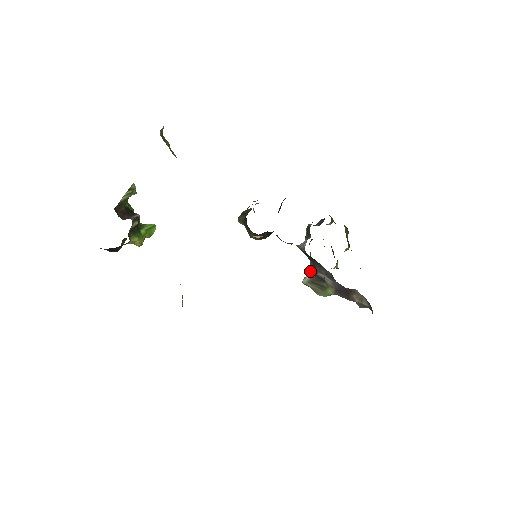
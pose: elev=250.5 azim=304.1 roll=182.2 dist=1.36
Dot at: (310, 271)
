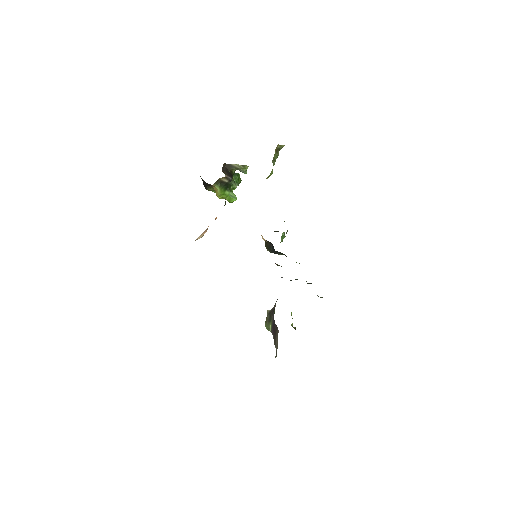
Dot at: occluded
